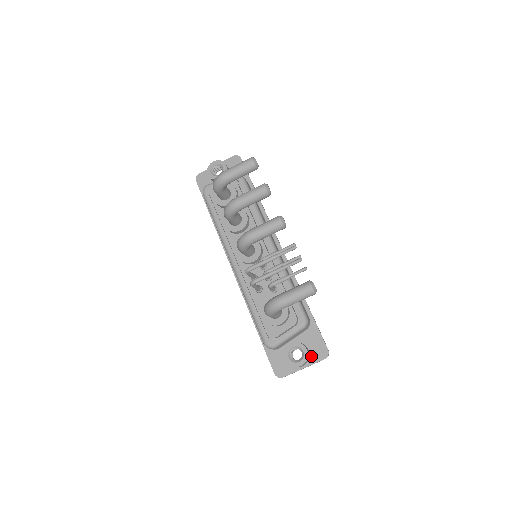
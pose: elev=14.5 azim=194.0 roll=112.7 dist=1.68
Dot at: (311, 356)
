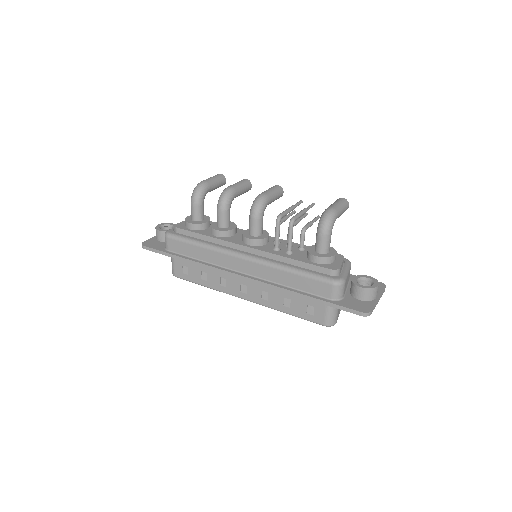
Dot at: occluded
